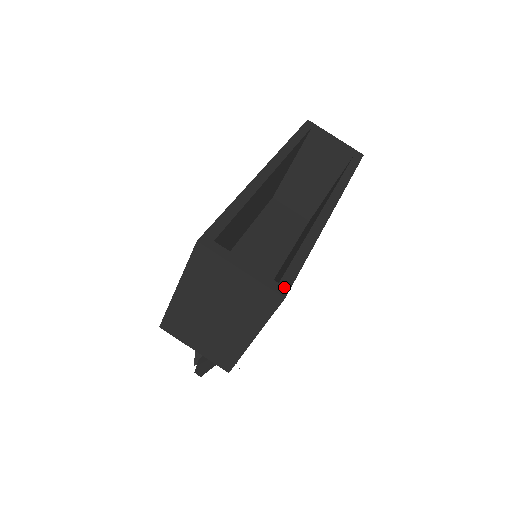
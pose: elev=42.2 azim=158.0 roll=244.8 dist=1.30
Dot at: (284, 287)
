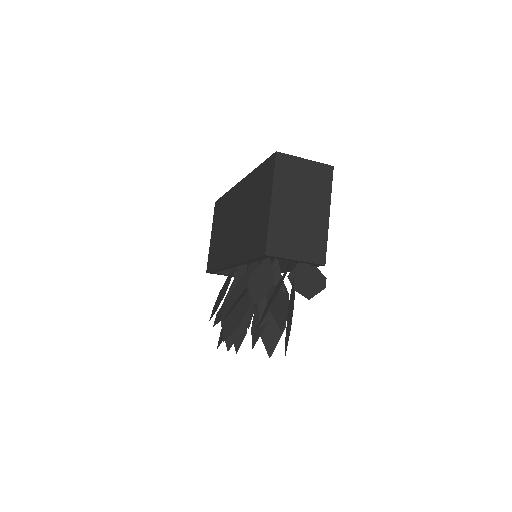
Dot at: occluded
